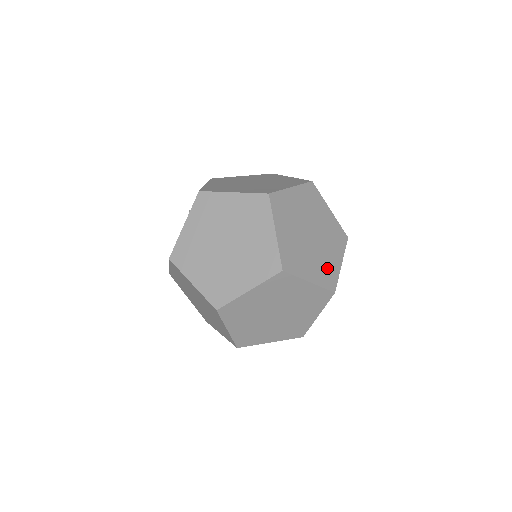
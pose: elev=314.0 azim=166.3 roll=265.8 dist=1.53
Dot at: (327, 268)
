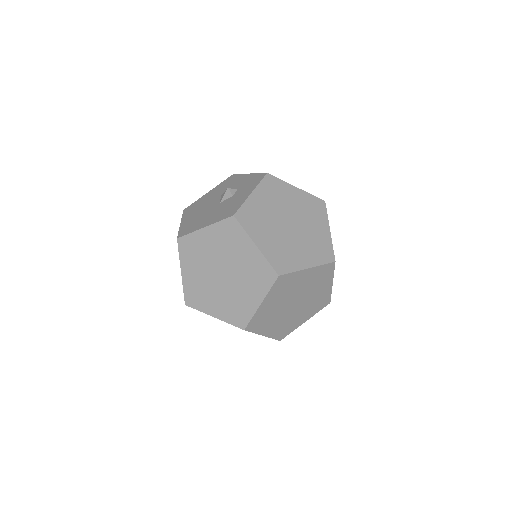
Dot at: (288, 325)
